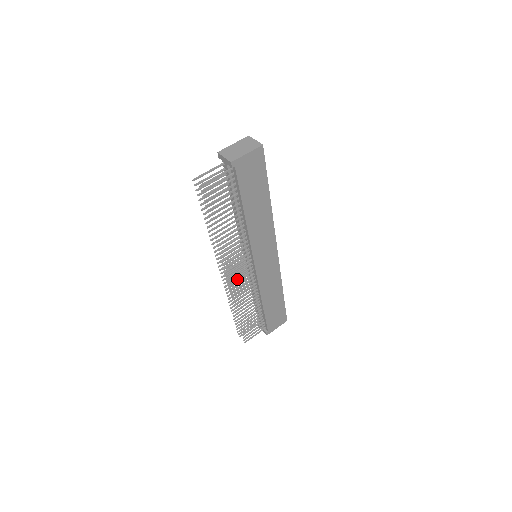
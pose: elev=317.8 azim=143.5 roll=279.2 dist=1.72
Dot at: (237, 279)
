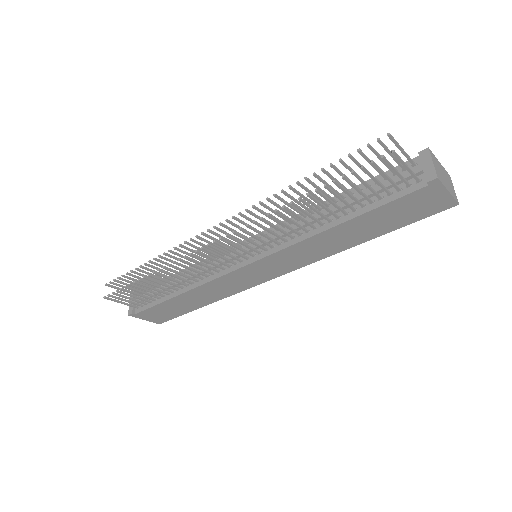
Dot at: (208, 248)
